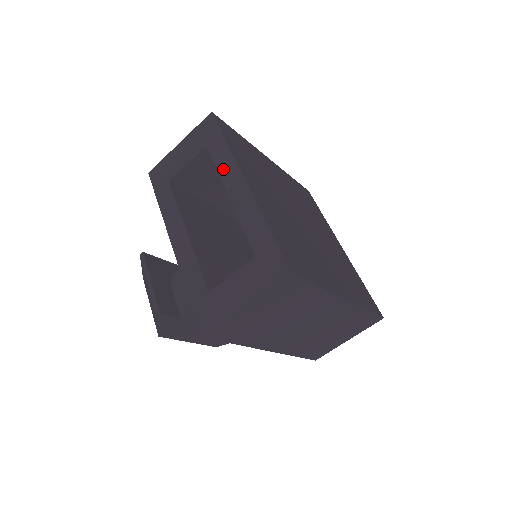
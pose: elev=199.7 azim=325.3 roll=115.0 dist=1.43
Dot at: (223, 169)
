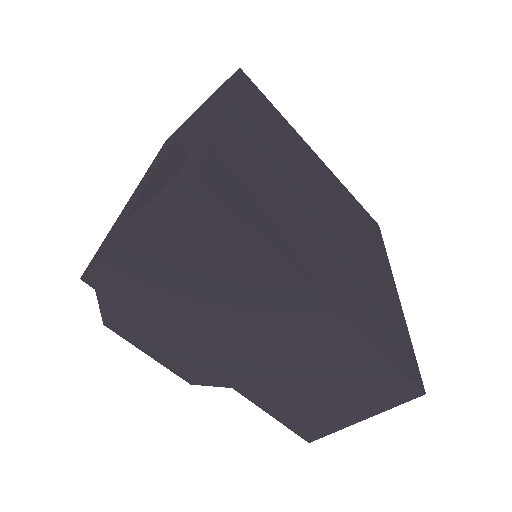
Dot at: (214, 107)
